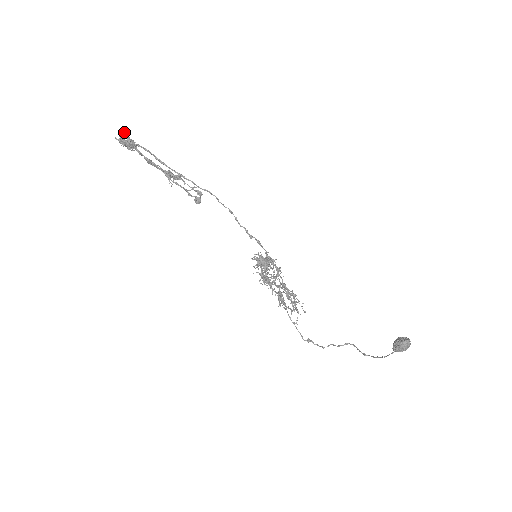
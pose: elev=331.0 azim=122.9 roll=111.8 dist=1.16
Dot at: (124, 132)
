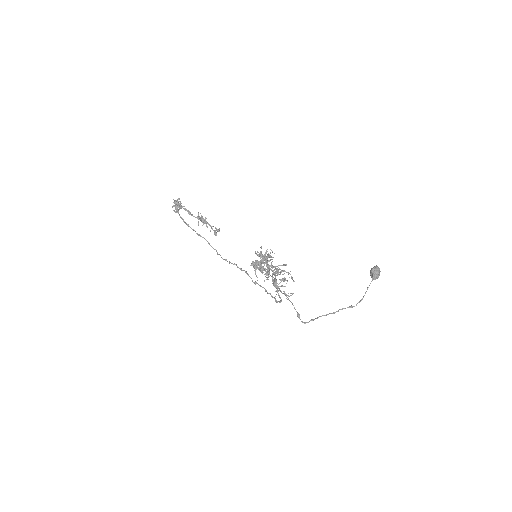
Dot at: occluded
